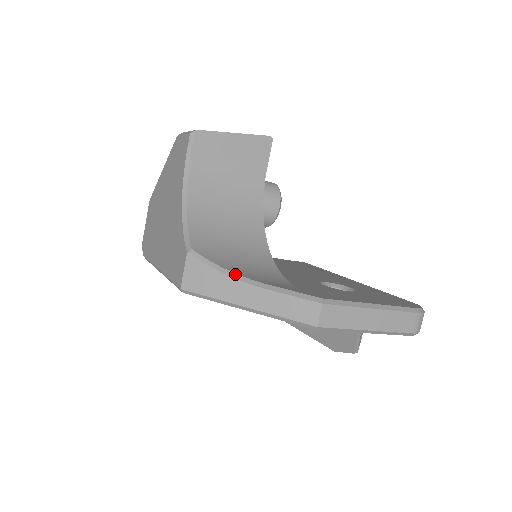
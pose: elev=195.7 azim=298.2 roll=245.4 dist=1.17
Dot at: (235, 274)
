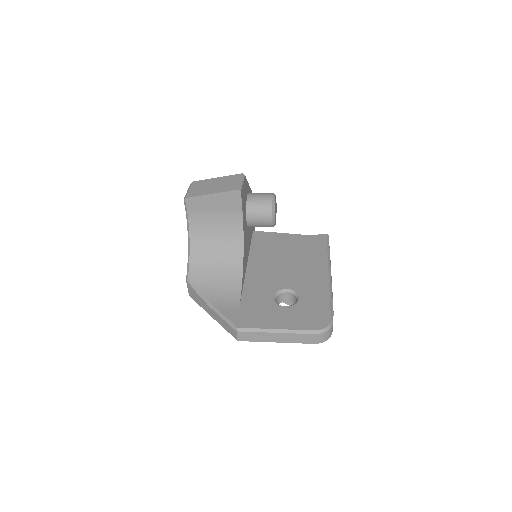
Dot at: (205, 299)
